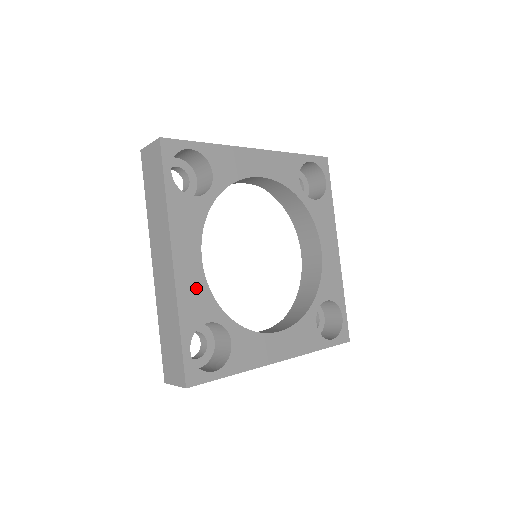
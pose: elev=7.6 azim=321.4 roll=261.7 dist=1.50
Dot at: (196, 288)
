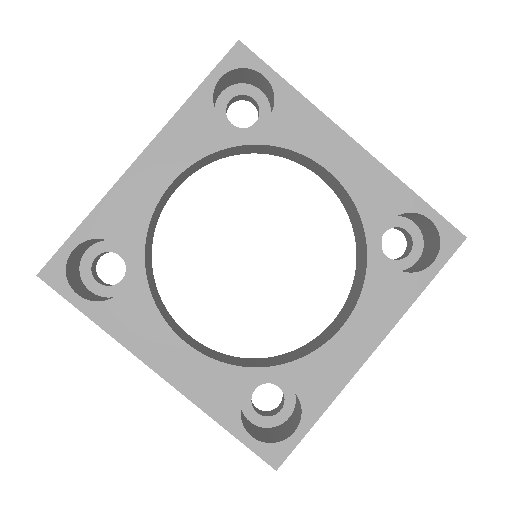
Dot at: (205, 375)
